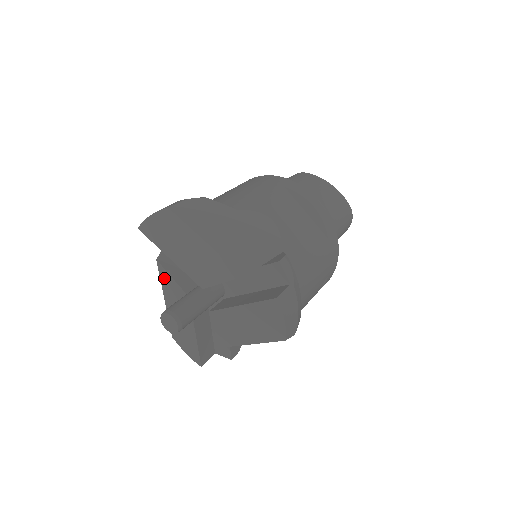
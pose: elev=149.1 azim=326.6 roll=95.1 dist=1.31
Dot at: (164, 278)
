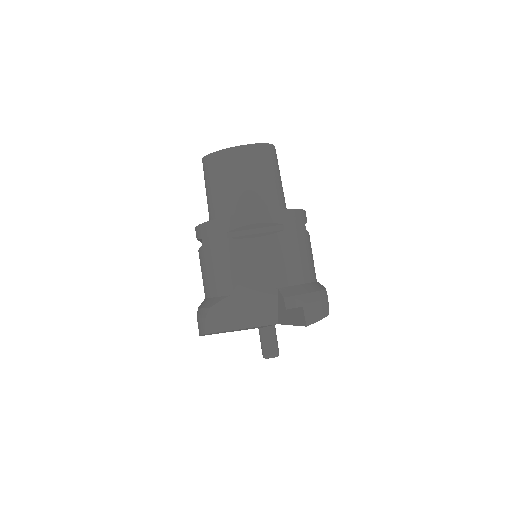
Dot at: occluded
